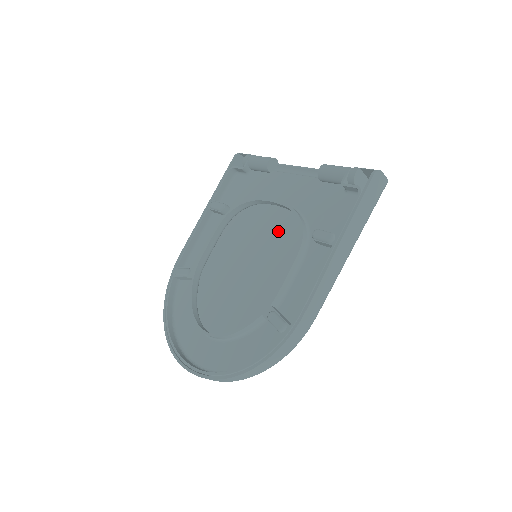
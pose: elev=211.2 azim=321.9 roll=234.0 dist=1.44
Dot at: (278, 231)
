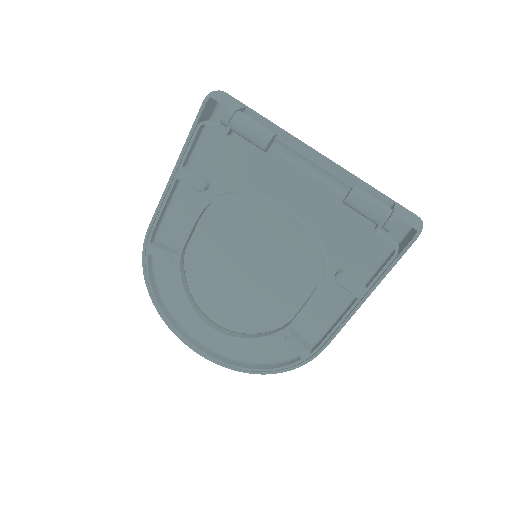
Dot at: (280, 228)
